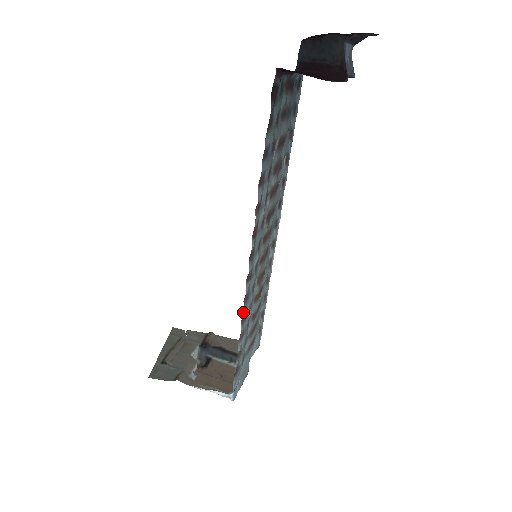
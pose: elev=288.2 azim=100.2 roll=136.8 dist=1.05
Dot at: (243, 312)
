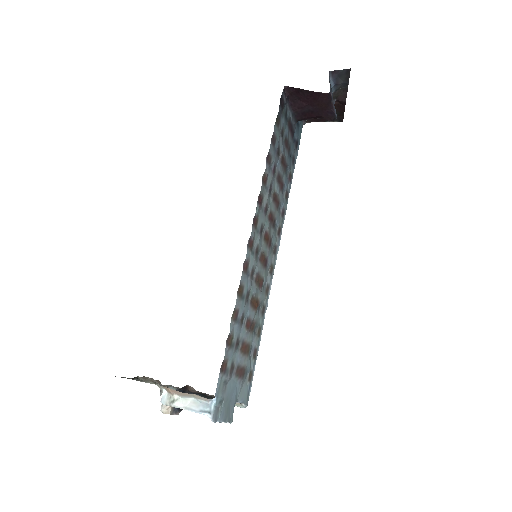
Dot at: (241, 280)
